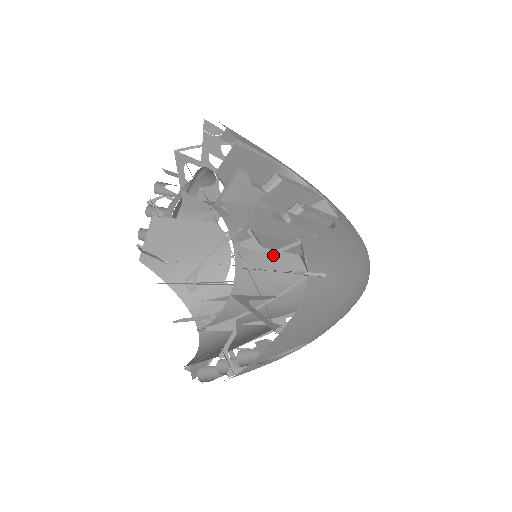
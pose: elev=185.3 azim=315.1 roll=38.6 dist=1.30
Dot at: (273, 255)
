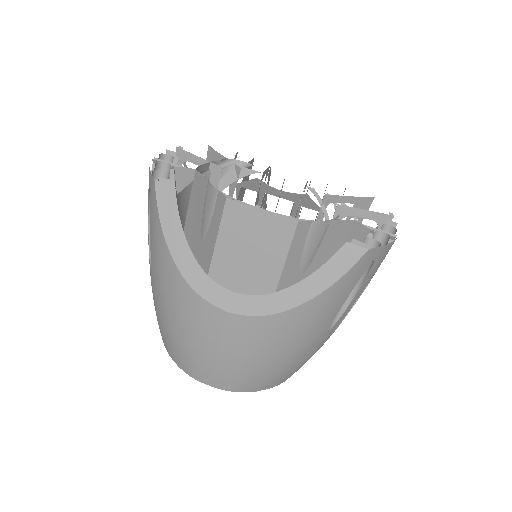
Dot at: occluded
